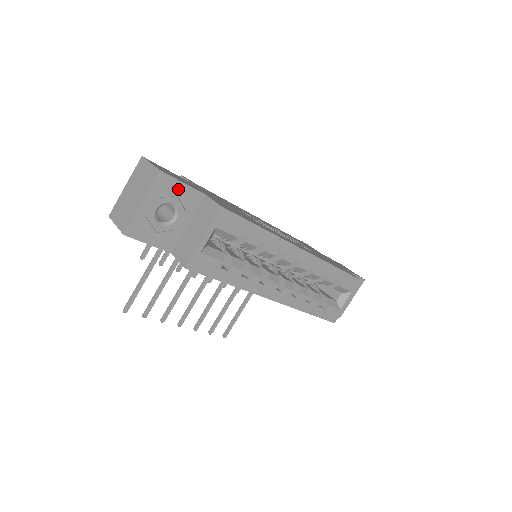
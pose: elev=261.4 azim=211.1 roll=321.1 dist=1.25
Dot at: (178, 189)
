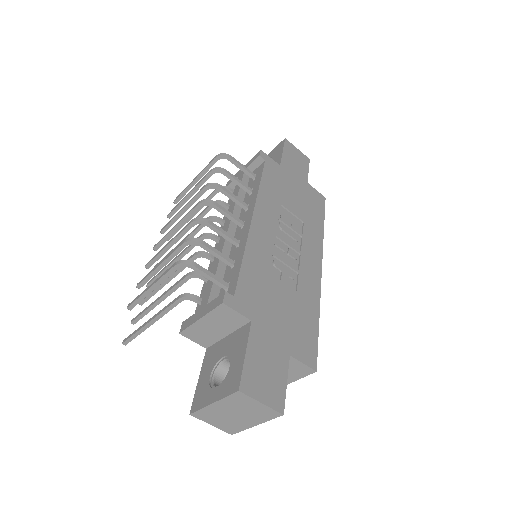
Dot at: occluded
